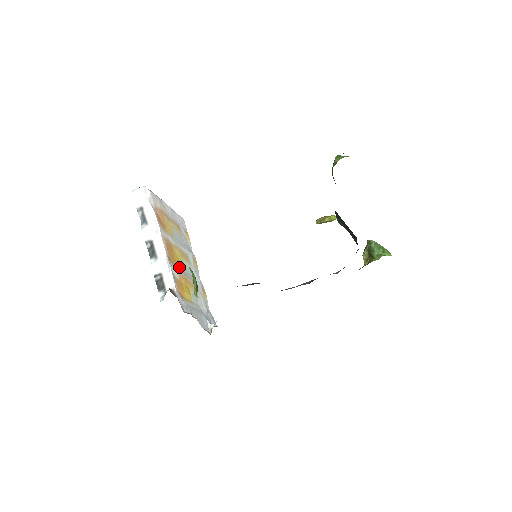
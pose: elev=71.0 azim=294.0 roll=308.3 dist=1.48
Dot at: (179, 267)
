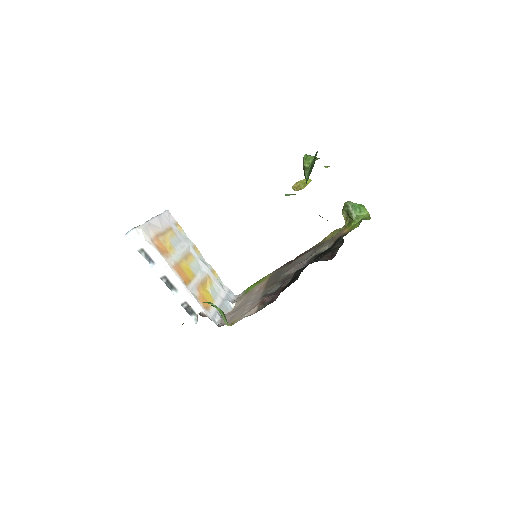
Dot at: (192, 277)
